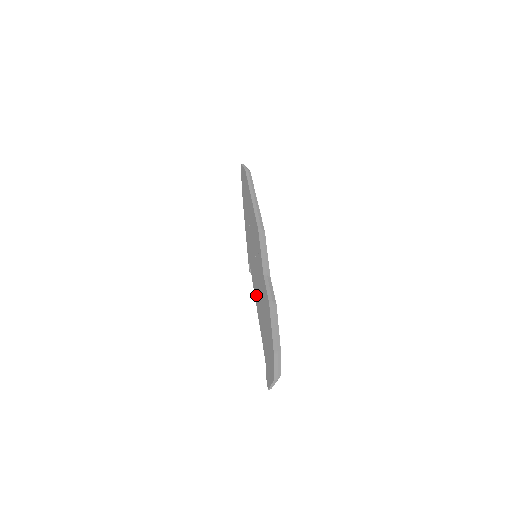
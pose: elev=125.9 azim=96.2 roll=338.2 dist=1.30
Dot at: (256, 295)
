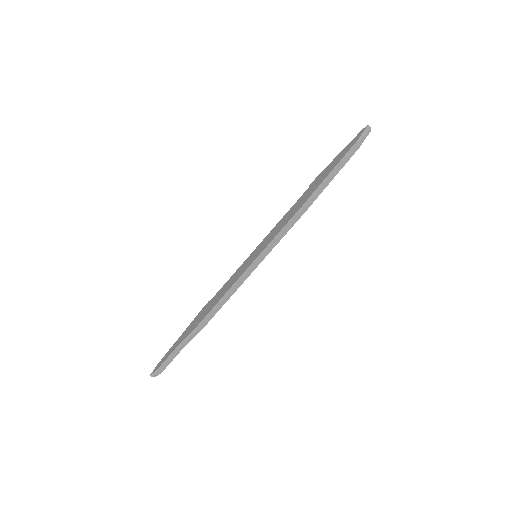
Dot at: occluded
